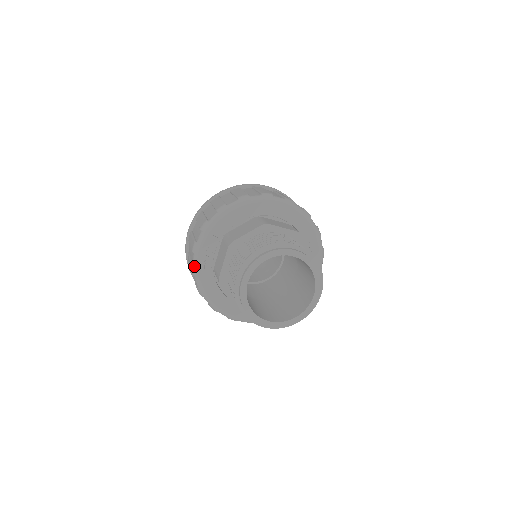
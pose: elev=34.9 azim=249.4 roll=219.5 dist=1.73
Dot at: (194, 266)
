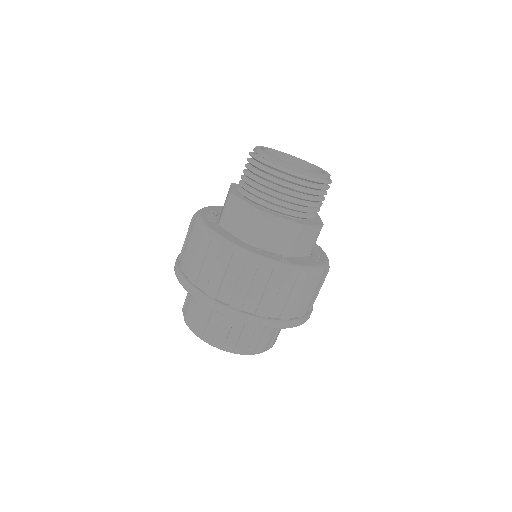
Dot at: (197, 219)
